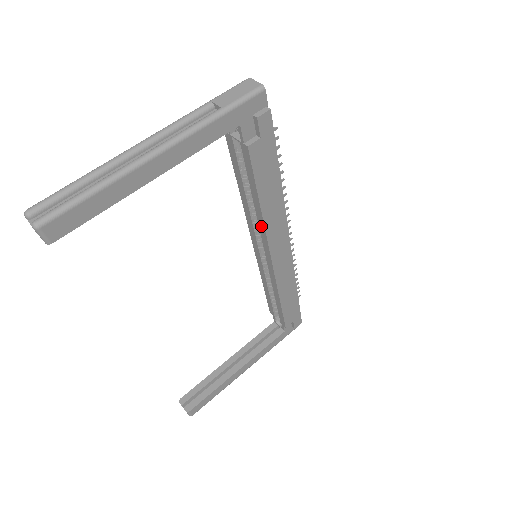
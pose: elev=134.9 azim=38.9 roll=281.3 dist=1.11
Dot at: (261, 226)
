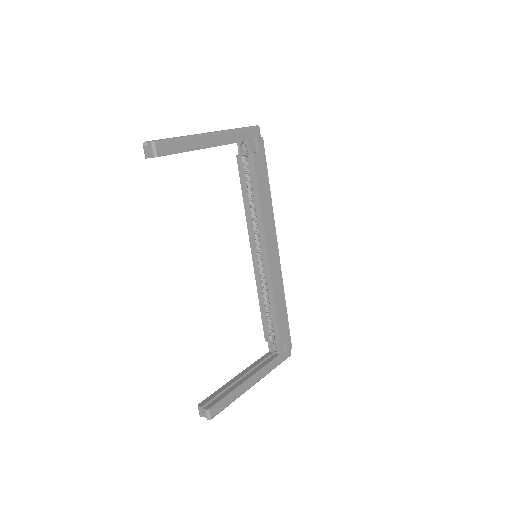
Dot at: (260, 223)
